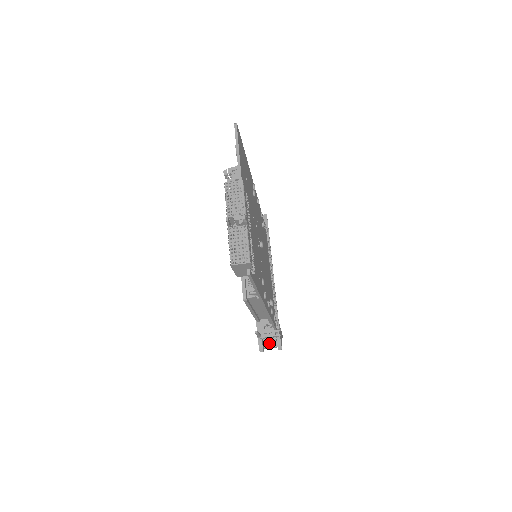
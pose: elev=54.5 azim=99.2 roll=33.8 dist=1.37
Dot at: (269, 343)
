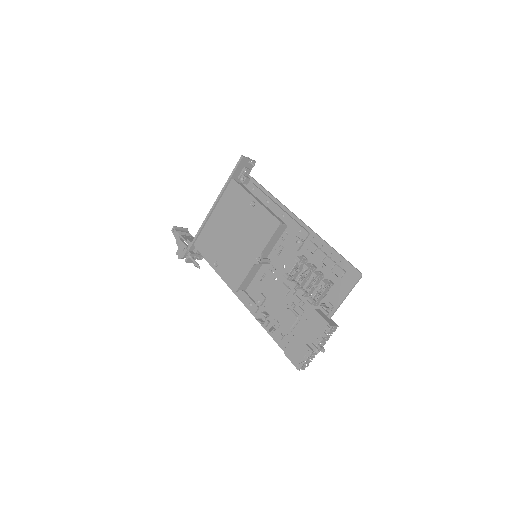
Dot at: (191, 260)
